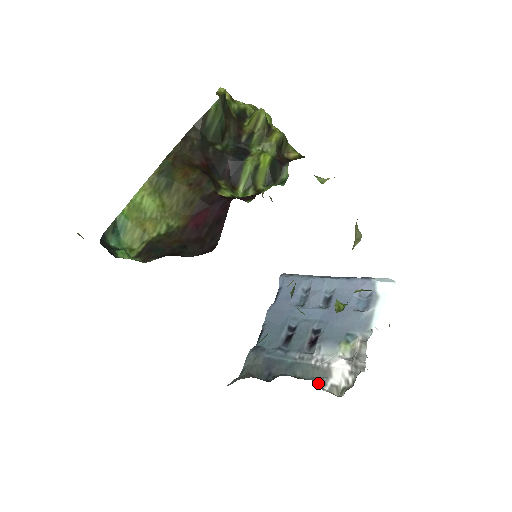
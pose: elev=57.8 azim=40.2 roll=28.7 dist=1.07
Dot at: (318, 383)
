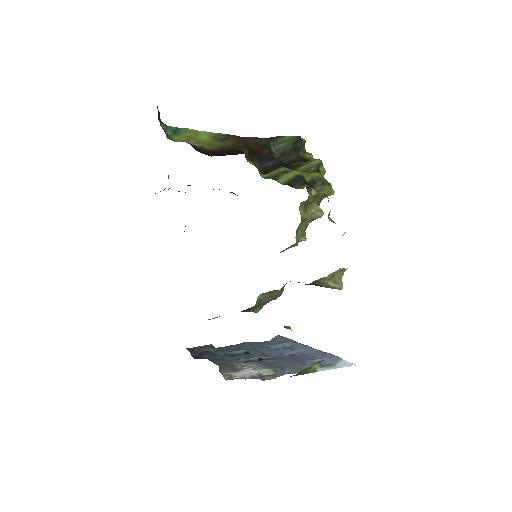
Dot at: (222, 369)
